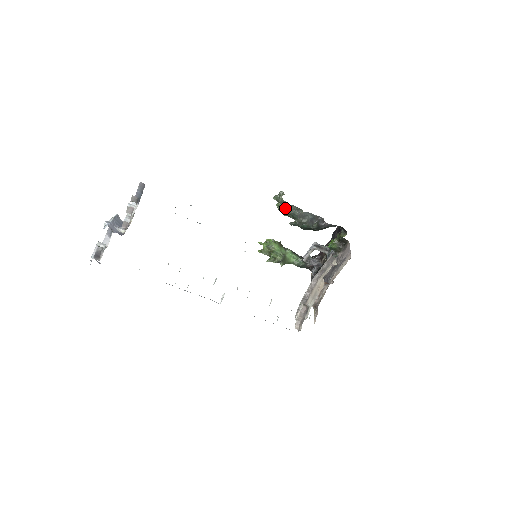
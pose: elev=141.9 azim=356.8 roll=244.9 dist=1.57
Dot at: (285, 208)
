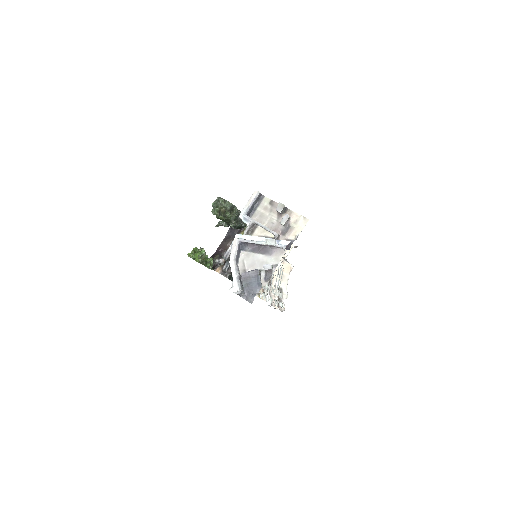
Dot at: (220, 212)
